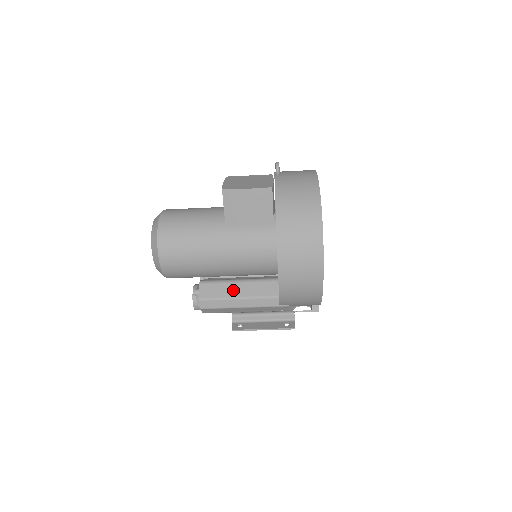
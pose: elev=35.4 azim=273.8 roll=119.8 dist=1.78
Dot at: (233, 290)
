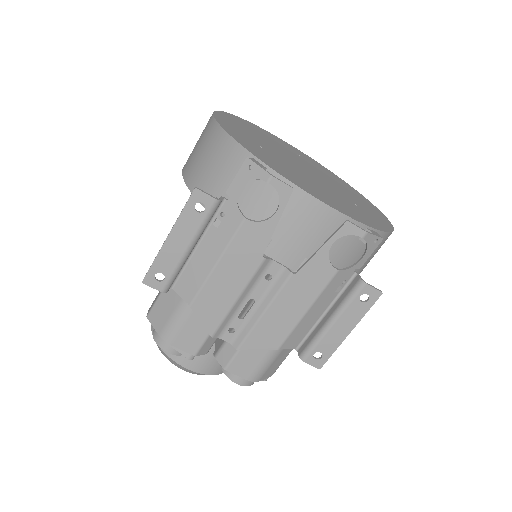
Dot at: occluded
